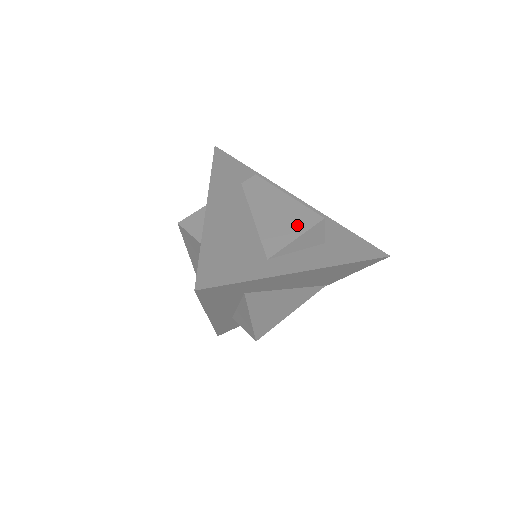
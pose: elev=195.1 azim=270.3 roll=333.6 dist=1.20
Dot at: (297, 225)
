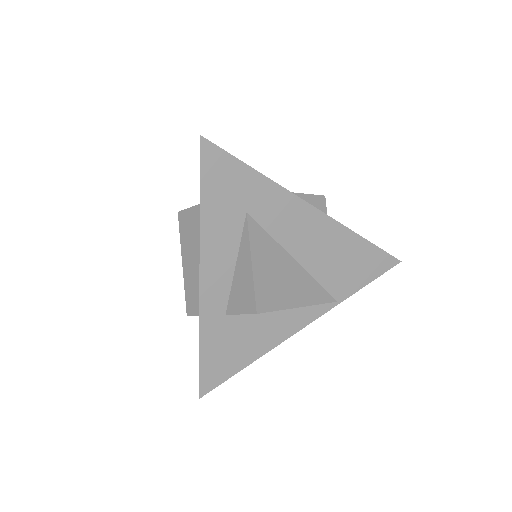
Dot at: occluded
